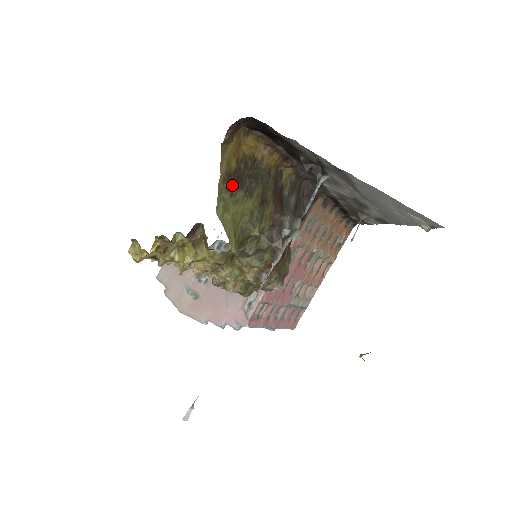
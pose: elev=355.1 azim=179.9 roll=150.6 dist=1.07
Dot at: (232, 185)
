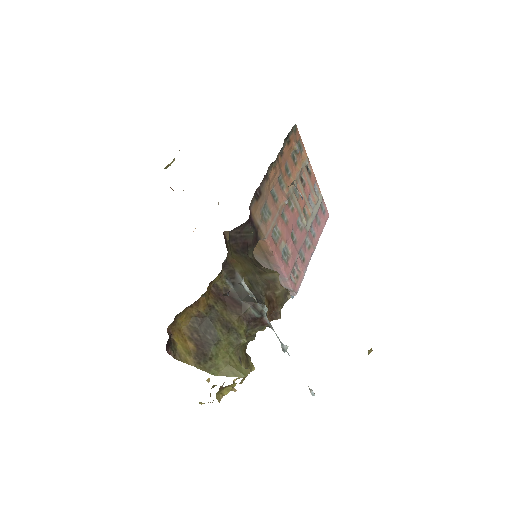
Dot at: (204, 355)
